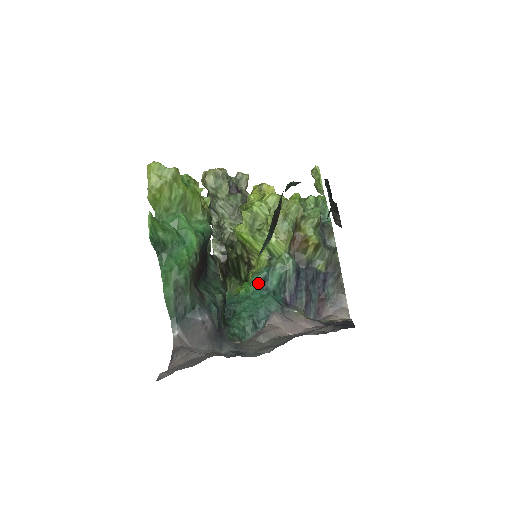
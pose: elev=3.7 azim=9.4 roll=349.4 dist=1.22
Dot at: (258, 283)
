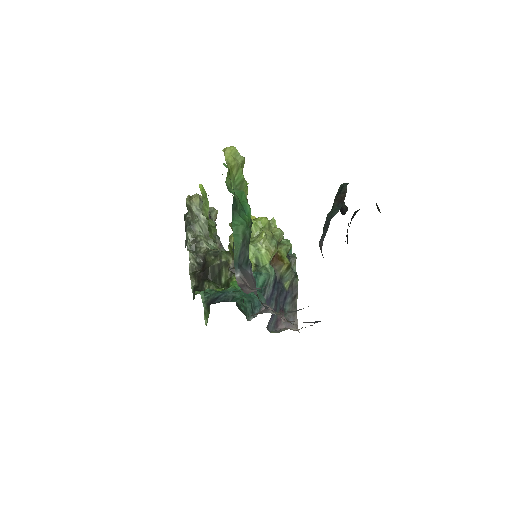
Dot at: occluded
